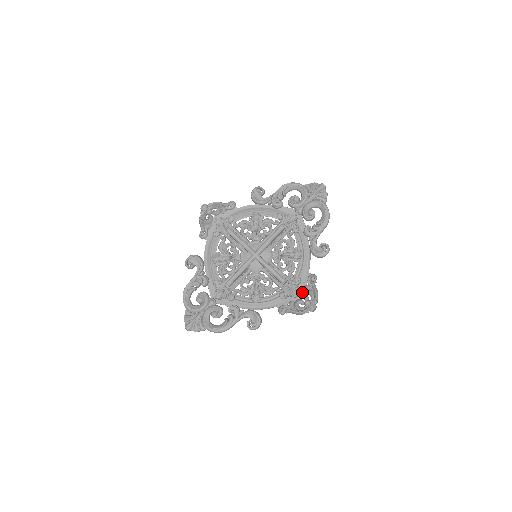
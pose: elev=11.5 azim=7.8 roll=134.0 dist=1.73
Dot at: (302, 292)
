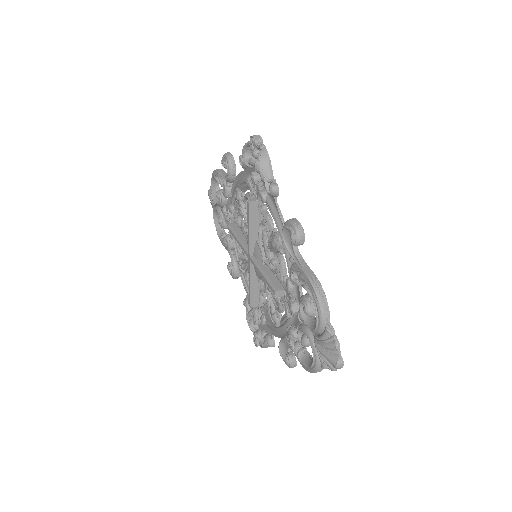
Dot at: (261, 327)
